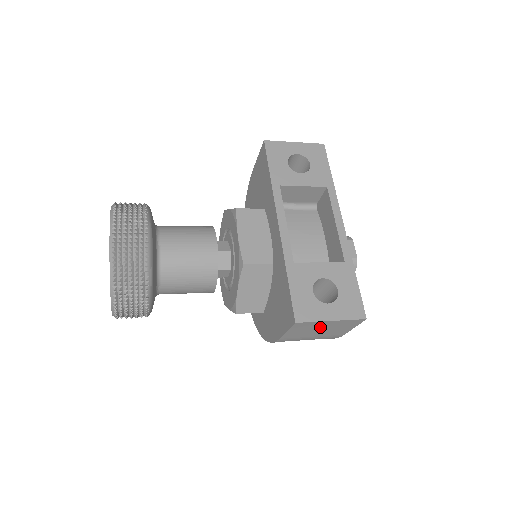
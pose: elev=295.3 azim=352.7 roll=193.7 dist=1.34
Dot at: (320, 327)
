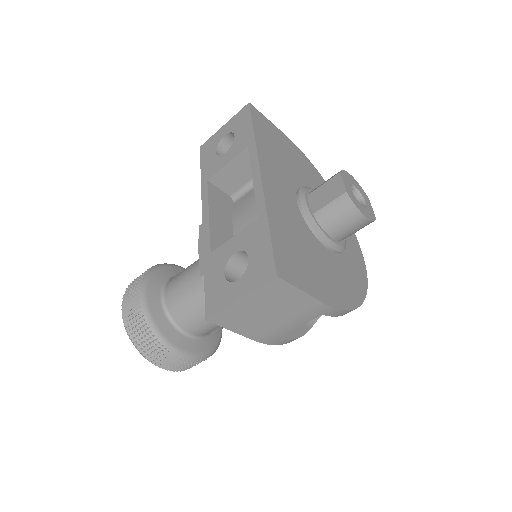
Dot at: (253, 310)
